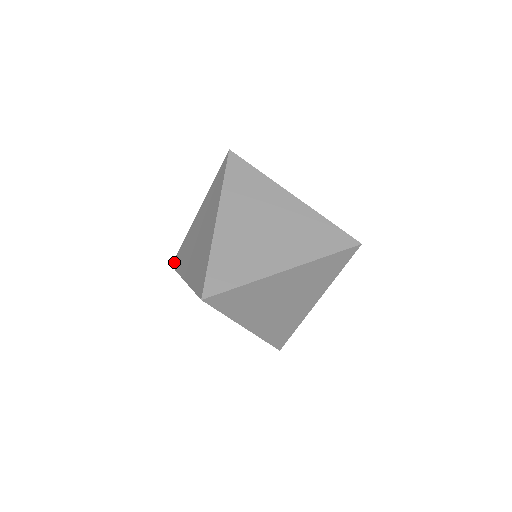
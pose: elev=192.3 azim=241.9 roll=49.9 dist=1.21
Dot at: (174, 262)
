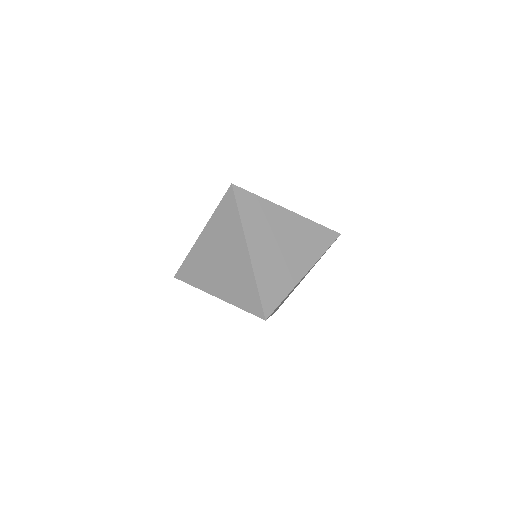
Dot at: occluded
